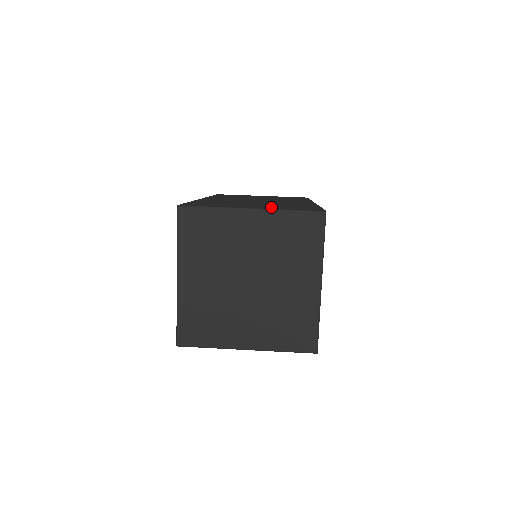
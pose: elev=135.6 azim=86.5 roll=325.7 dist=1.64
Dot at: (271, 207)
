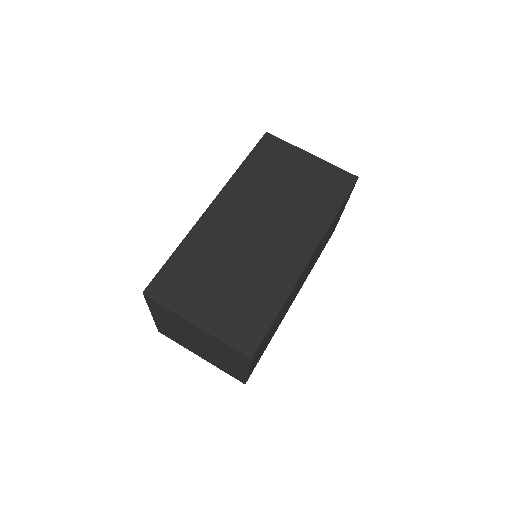
Dot at: (220, 318)
